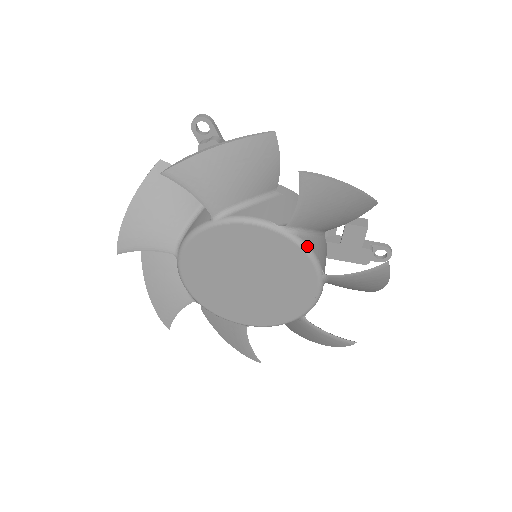
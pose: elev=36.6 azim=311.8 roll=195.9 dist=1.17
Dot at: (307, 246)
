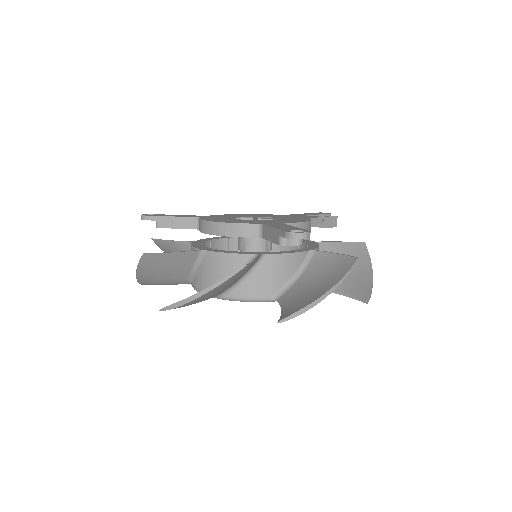
Dot at: occluded
